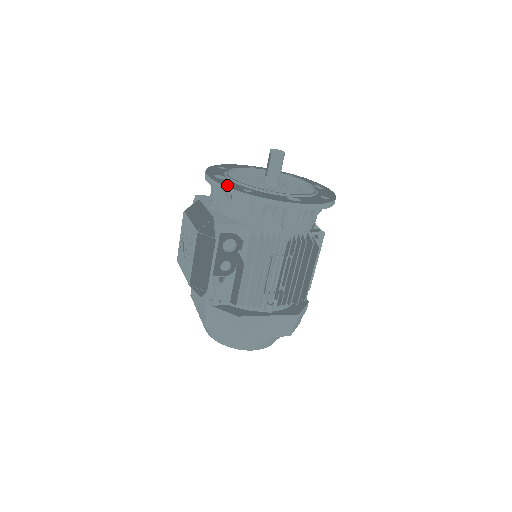
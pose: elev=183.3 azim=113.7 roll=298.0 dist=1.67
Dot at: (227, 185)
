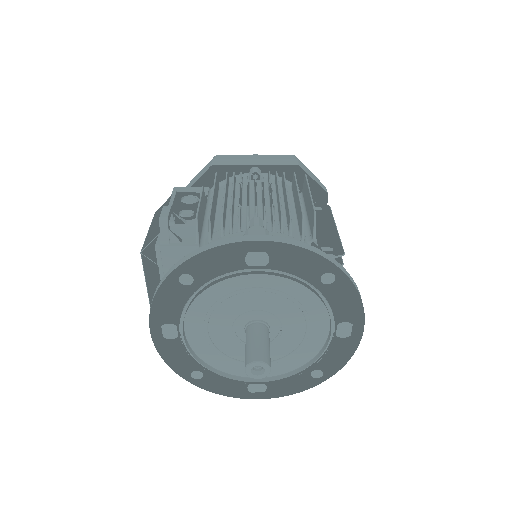
Dot at: (171, 363)
